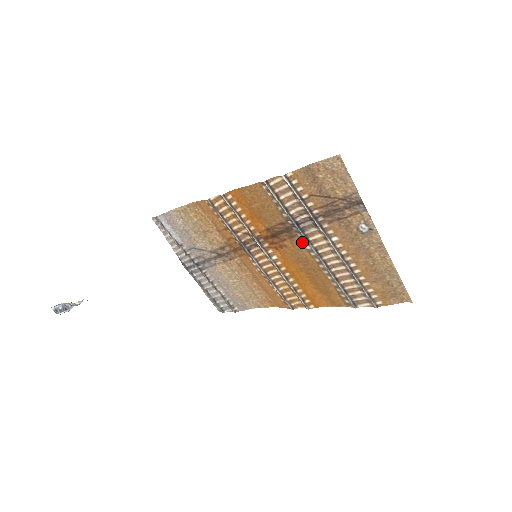
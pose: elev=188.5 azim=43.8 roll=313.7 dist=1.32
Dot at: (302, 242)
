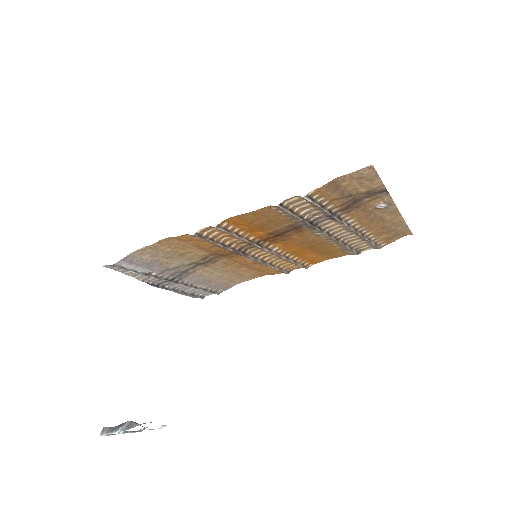
Dot at: (311, 232)
